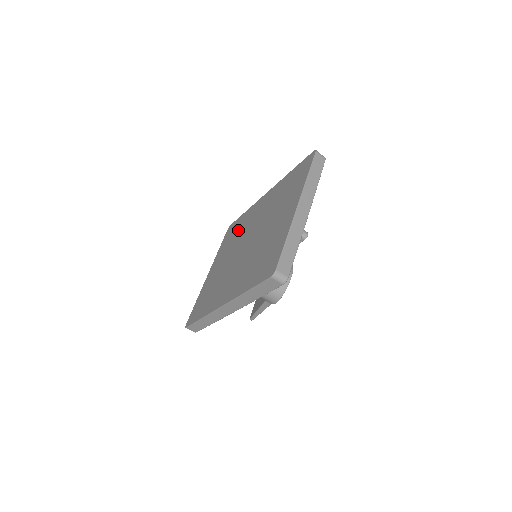
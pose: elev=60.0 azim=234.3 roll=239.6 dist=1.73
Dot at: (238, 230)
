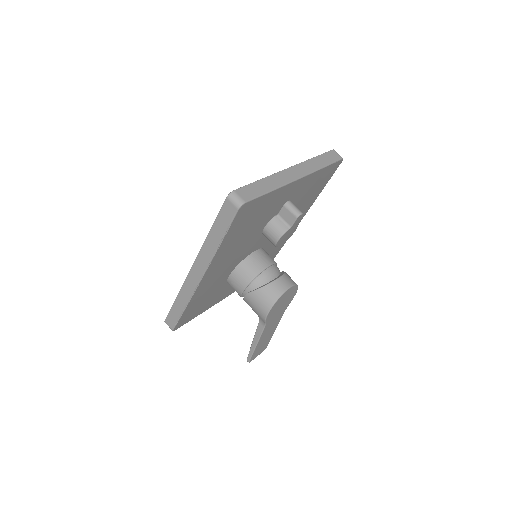
Dot at: occluded
